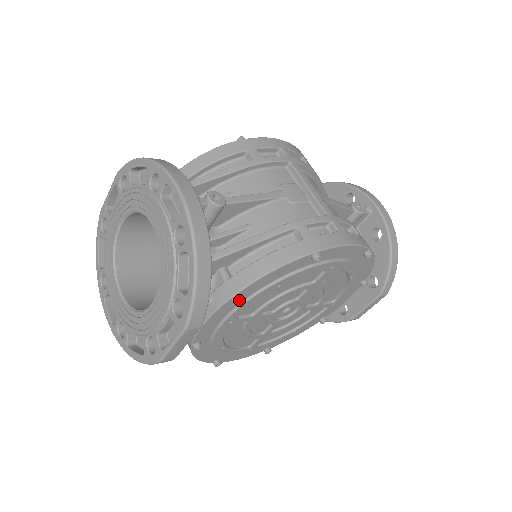
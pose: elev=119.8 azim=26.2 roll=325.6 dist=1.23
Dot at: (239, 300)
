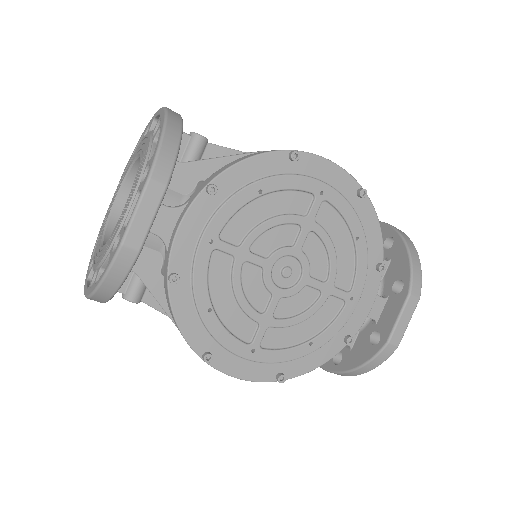
Dot at: (213, 185)
